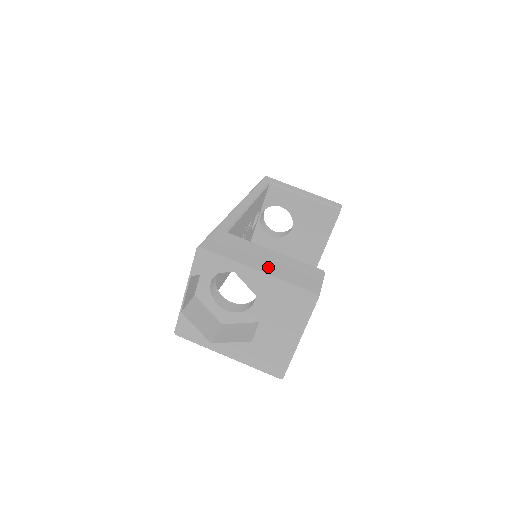
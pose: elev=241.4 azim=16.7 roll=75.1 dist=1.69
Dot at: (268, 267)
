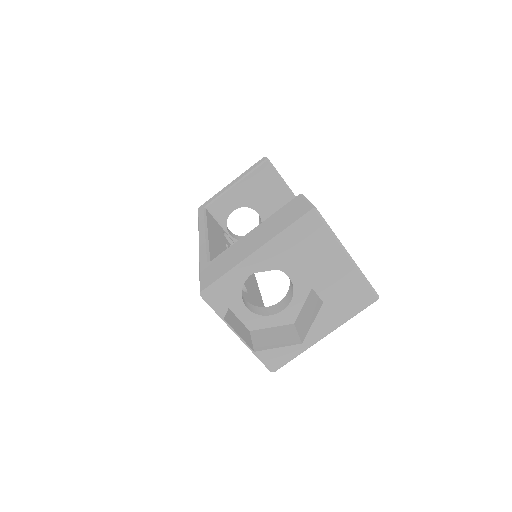
Dot at: (260, 241)
